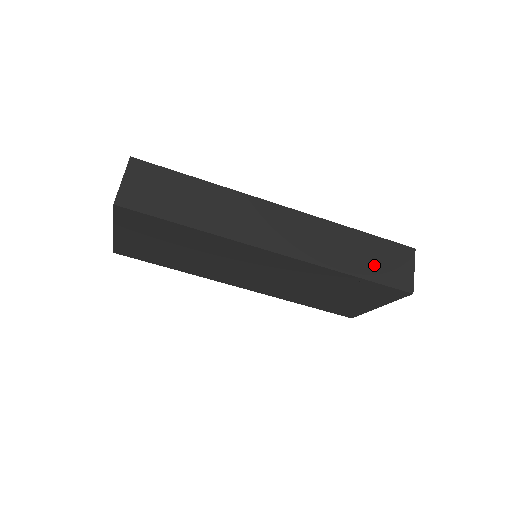
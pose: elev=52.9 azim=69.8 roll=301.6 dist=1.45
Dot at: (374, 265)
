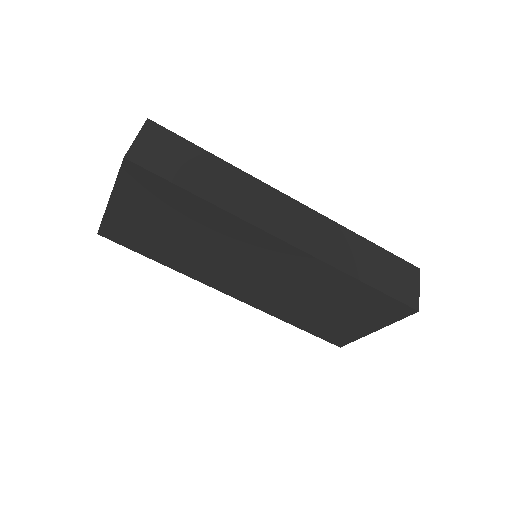
Dot at: (382, 276)
